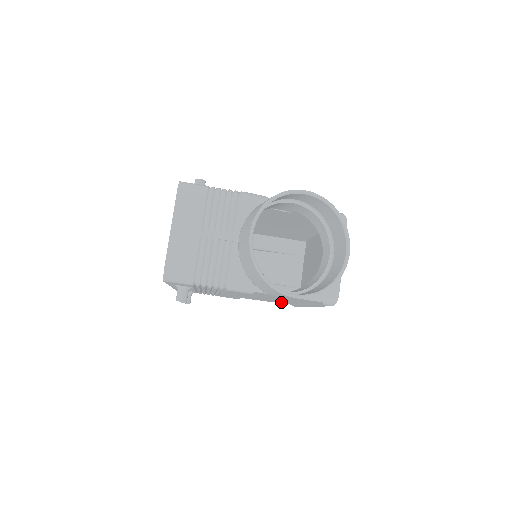
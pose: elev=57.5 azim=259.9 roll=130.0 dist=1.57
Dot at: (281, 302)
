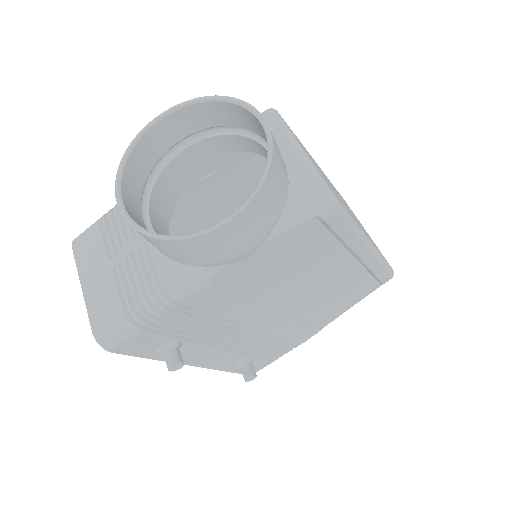
Dot at: (355, 289)
